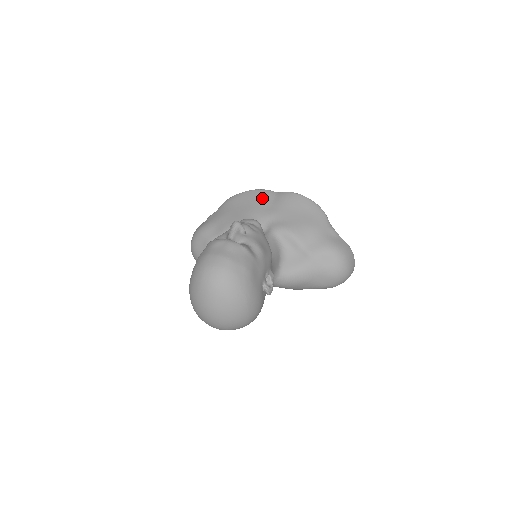
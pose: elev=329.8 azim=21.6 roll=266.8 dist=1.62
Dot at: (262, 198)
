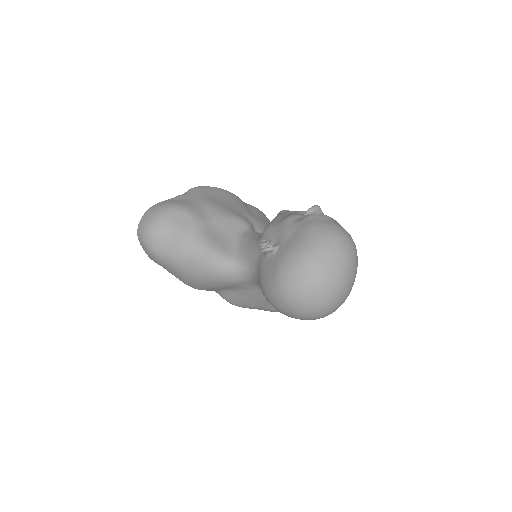
Dot at: (240, 201)
